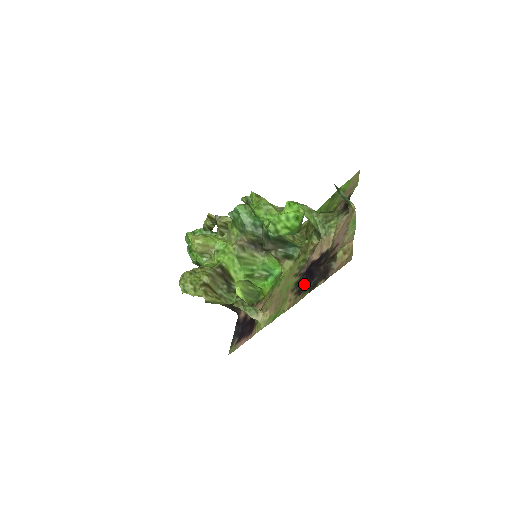
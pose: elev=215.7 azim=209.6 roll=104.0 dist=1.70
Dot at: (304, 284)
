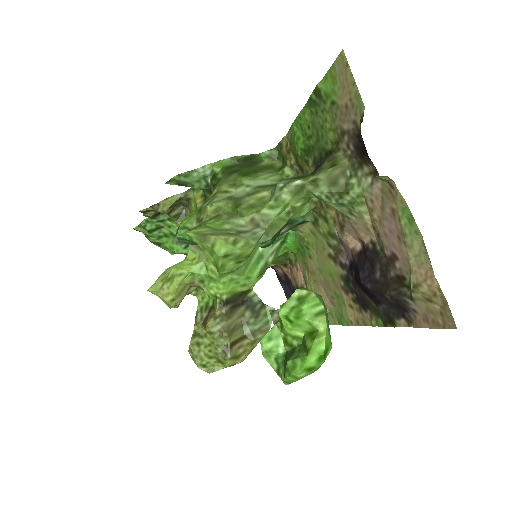
Dot at: (363, 297)
